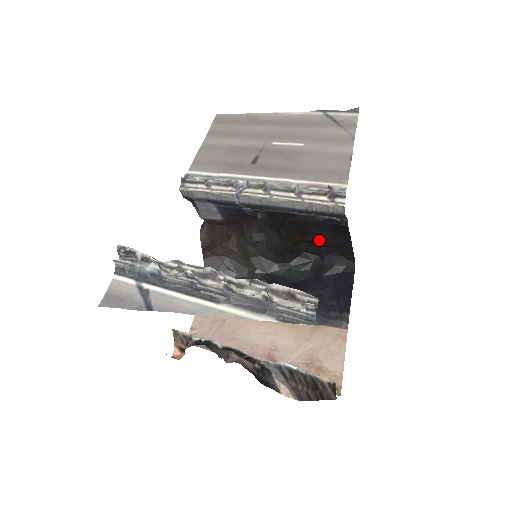
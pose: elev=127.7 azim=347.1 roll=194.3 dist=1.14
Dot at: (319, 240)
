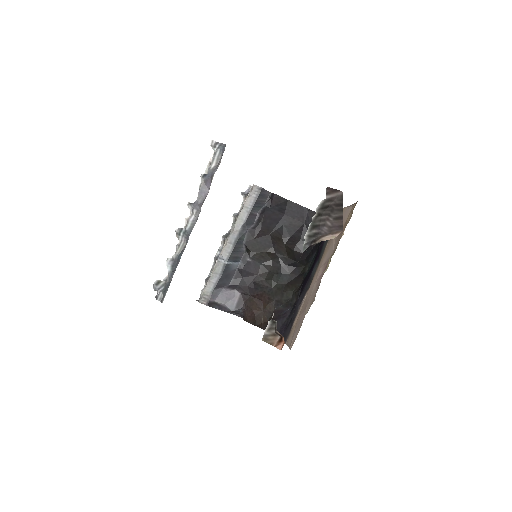
Dot at: (291, 230)
